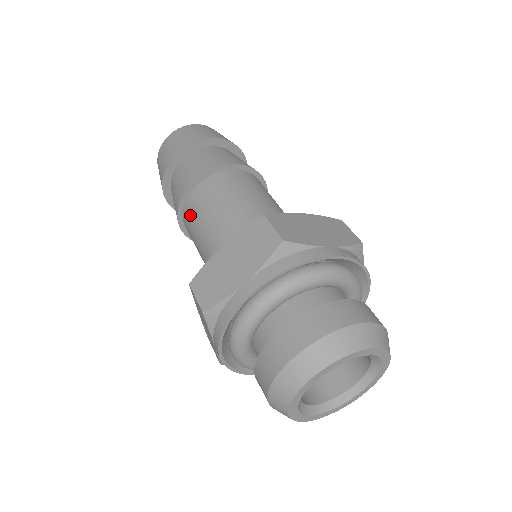
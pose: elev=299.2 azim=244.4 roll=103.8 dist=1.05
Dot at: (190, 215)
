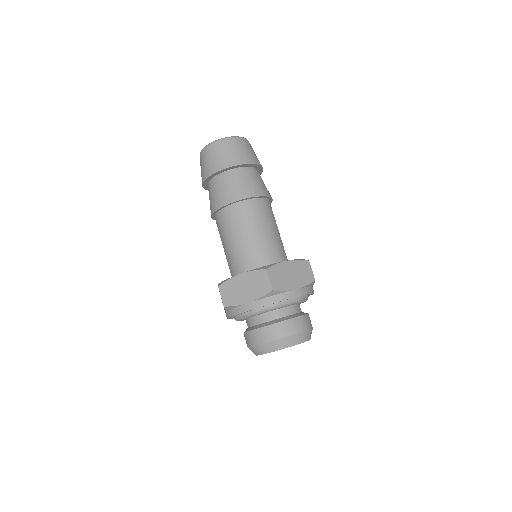
Dot at: (221, 223)
